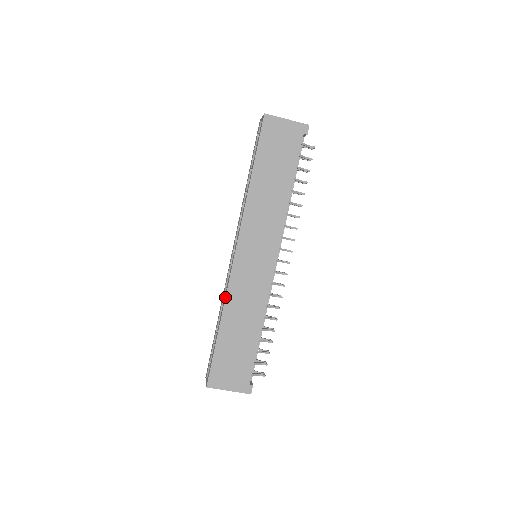
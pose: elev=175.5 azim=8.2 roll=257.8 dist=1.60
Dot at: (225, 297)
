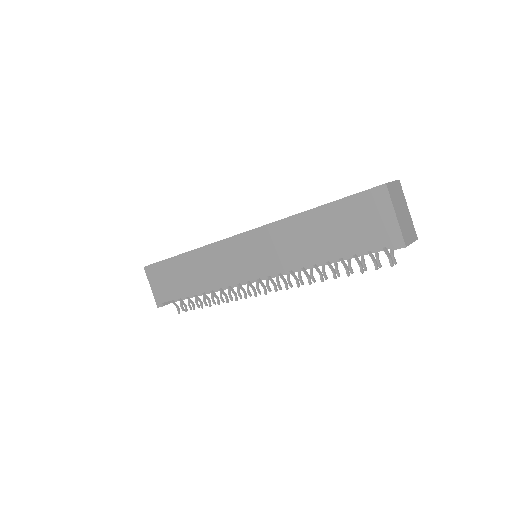
Dot at: (203, 246)
